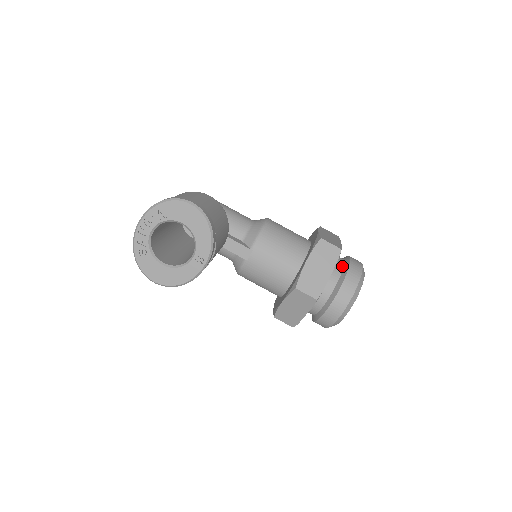
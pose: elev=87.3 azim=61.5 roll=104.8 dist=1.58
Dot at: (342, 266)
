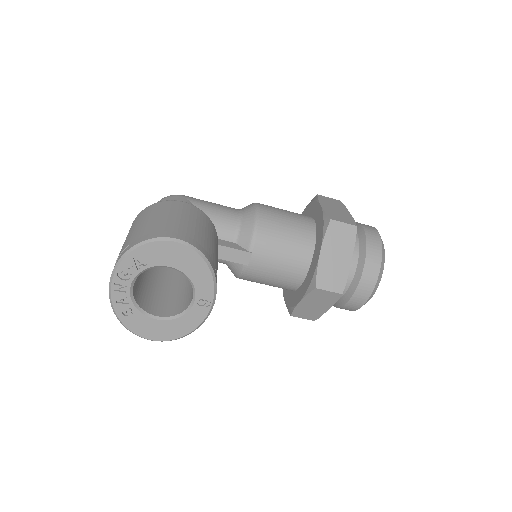
Dot at: (357, 241)
